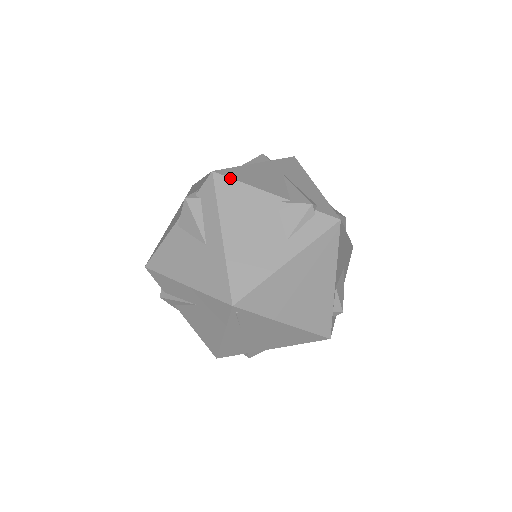
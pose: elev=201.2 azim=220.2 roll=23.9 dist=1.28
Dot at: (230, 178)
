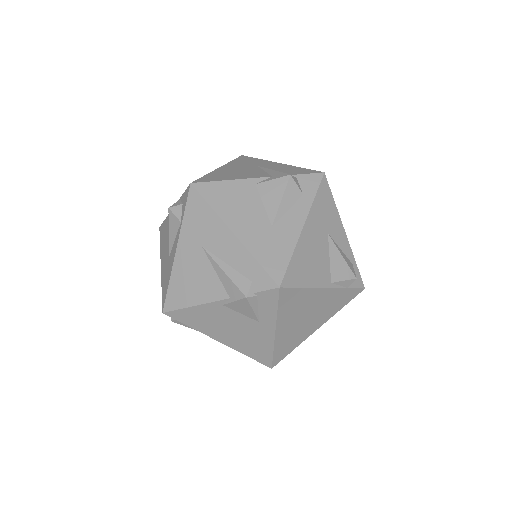
Dot at: (177, 310)
